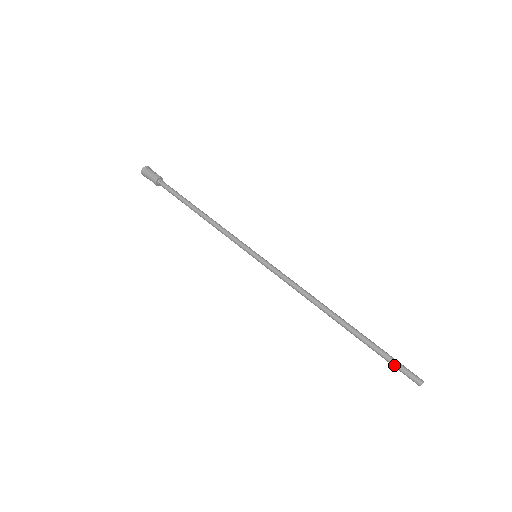
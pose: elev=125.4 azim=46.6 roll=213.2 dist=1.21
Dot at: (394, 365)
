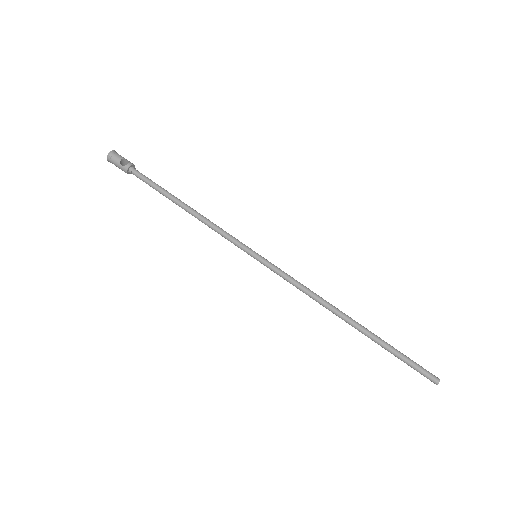
Dot at: occluded
